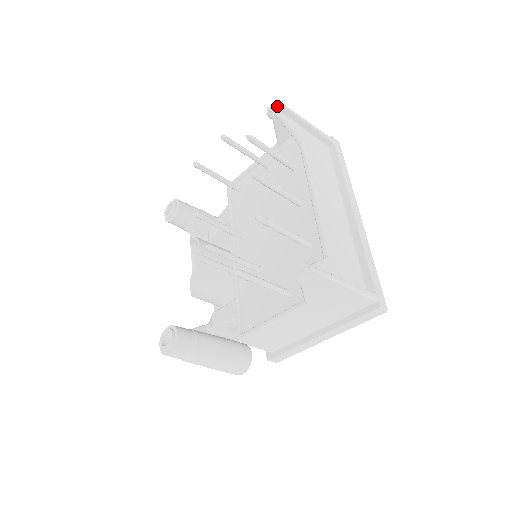
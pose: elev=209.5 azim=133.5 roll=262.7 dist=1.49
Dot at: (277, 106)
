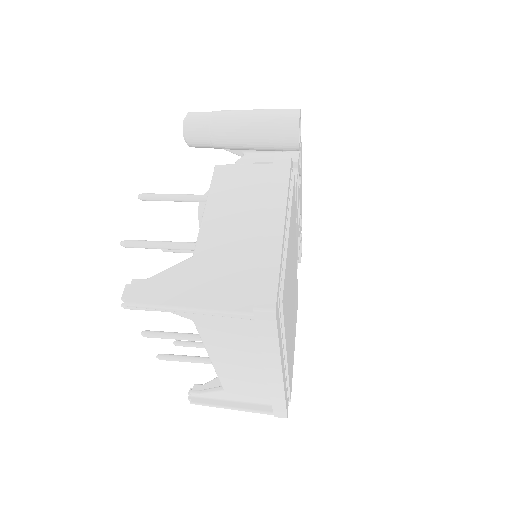
Dot at: (128, 301)
